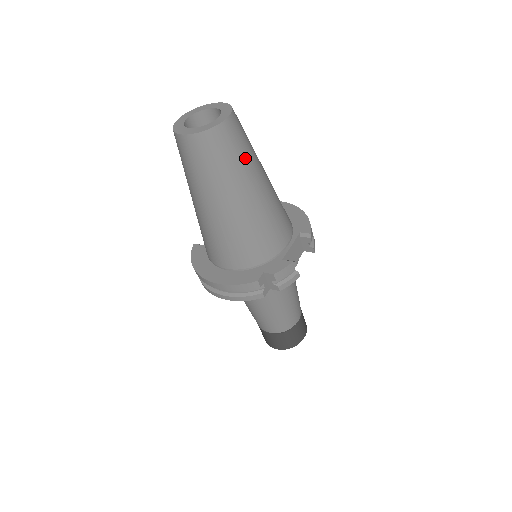
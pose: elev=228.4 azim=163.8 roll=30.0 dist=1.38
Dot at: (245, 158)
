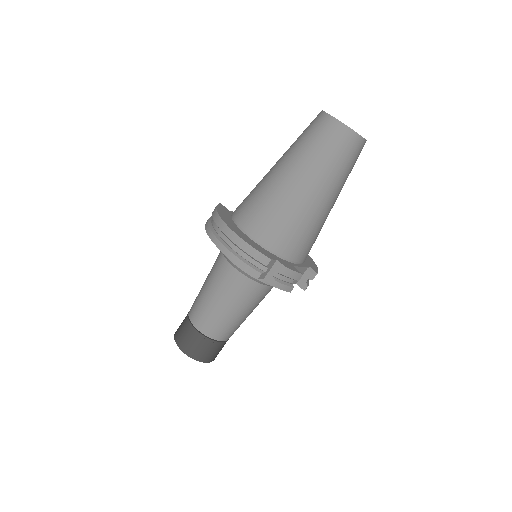
Dot at: (346, 174)
